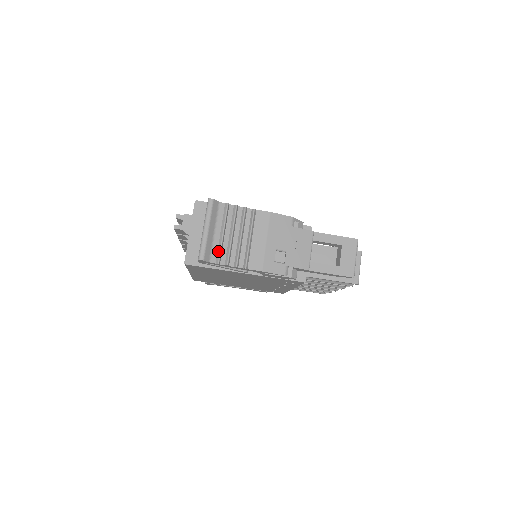
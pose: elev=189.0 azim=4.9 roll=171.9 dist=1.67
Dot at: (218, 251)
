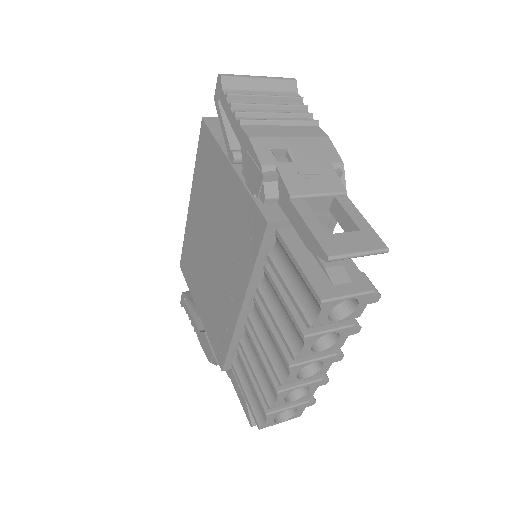
Dot at: (242, 94)
